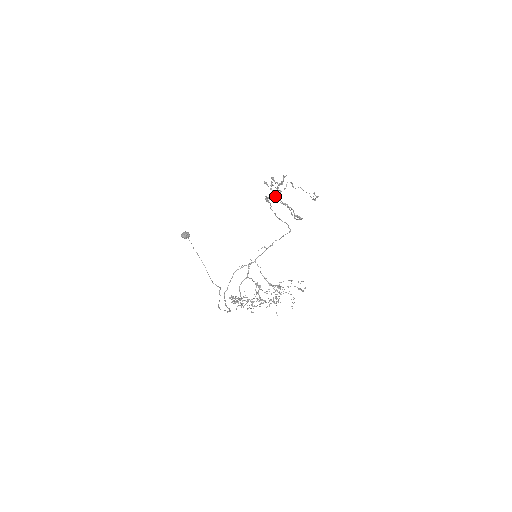
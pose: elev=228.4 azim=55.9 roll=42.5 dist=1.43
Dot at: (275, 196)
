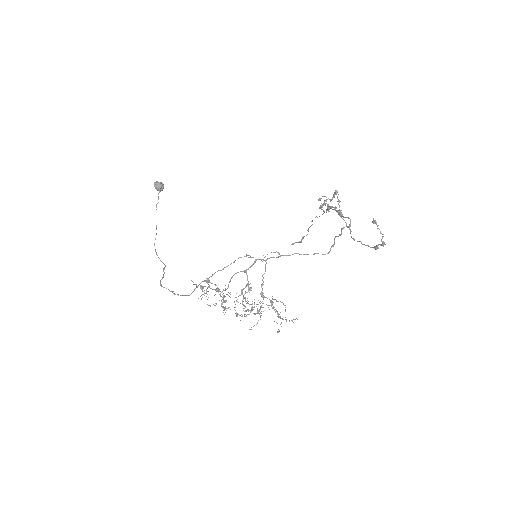
Dot at: (338, 211)
